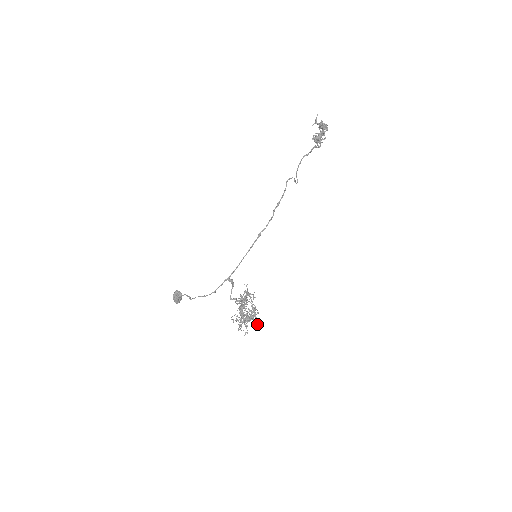
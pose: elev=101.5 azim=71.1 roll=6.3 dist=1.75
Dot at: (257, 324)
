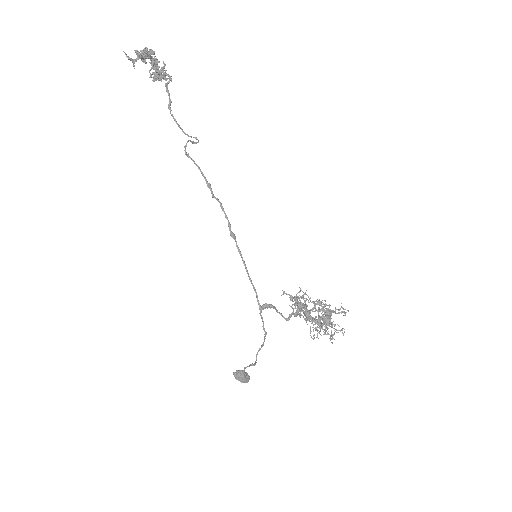
Dot at: (341, 313)
